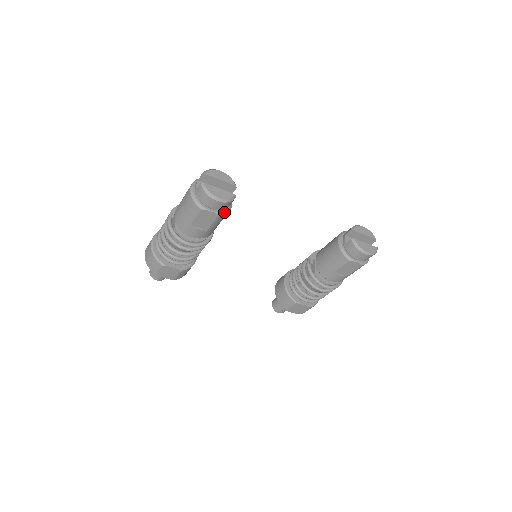
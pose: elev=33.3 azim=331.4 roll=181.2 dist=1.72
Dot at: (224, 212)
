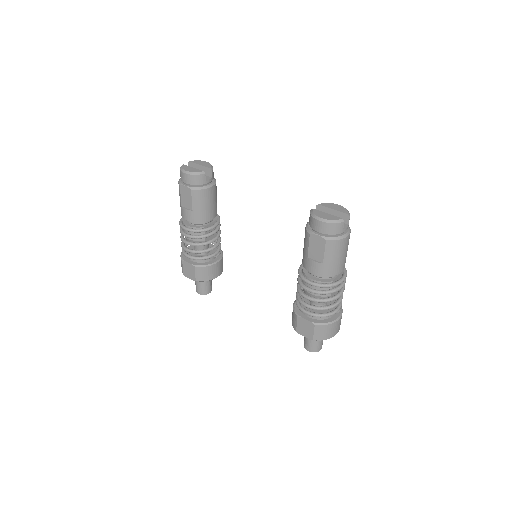
Dot at: (197, 188)
